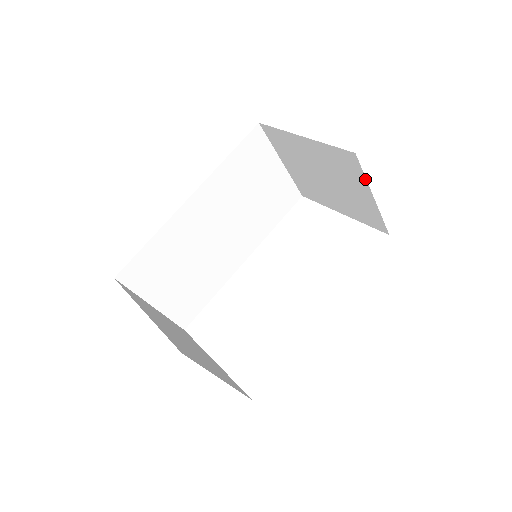
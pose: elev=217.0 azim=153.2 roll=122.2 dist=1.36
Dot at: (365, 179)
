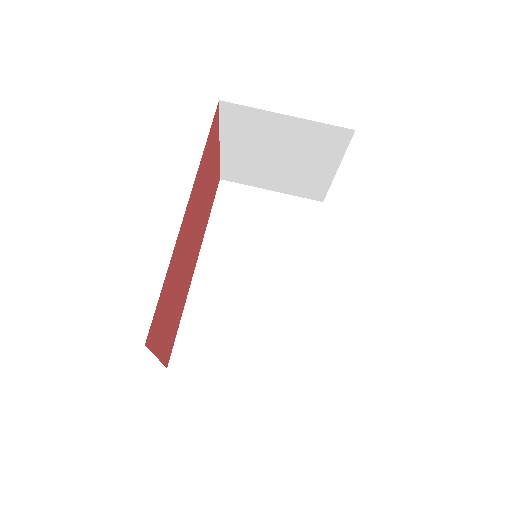
Dot at: (257, 110)
